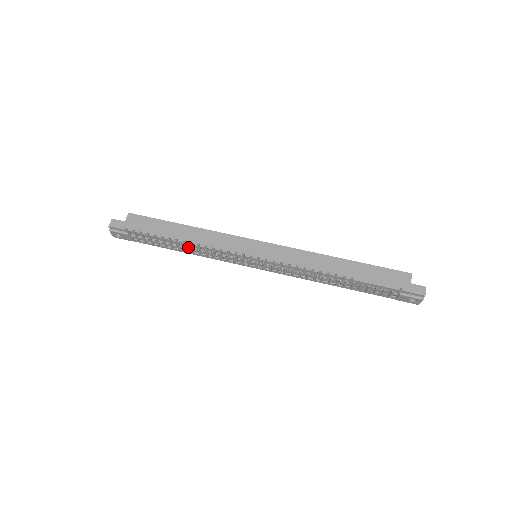
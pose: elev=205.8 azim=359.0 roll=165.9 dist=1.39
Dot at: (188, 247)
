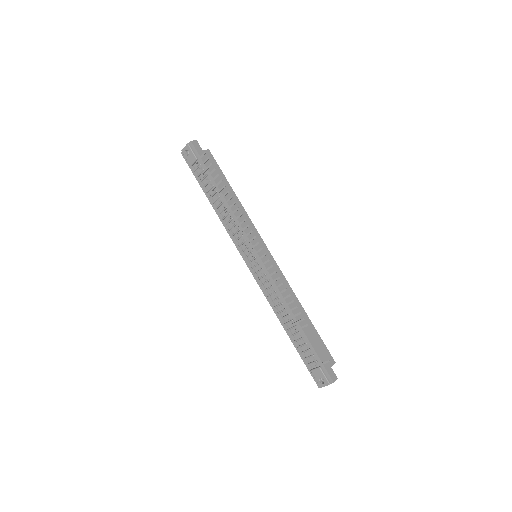
Dot at: (224, 205)
